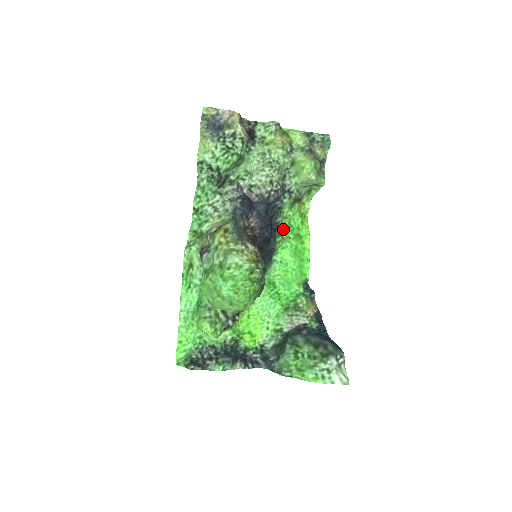
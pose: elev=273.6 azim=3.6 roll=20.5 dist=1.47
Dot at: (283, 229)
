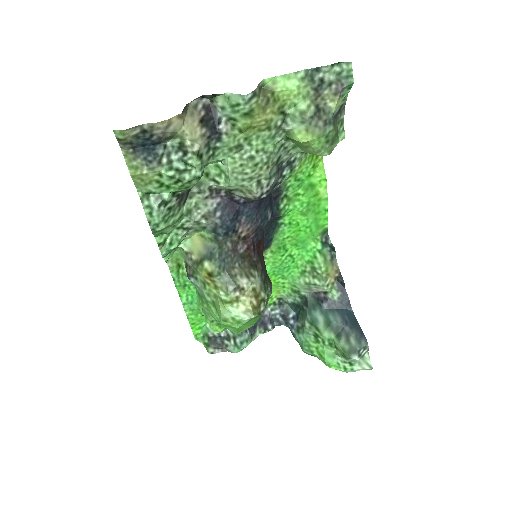
Dot at: (287, 189)
